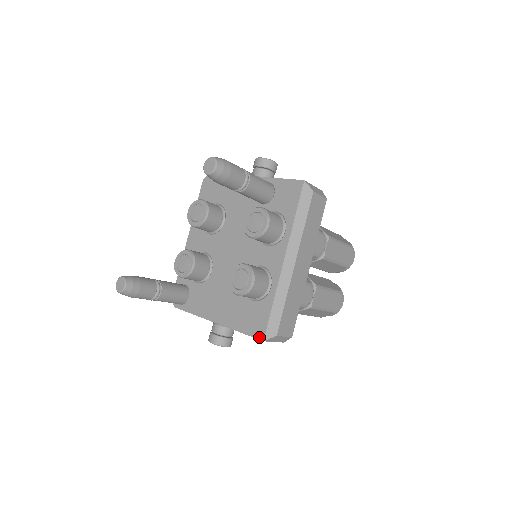
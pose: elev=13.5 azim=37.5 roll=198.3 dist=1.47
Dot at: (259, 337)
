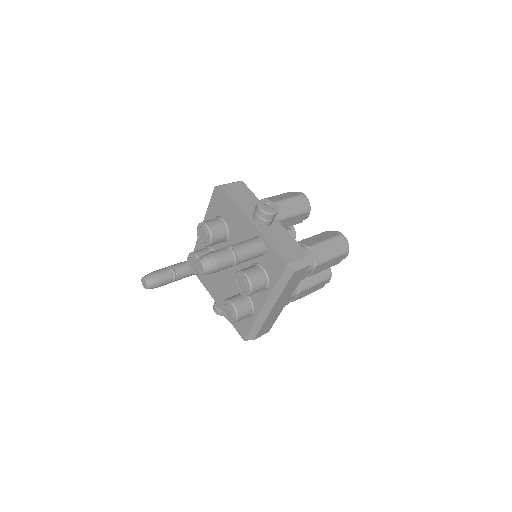
Dot at: (242, 337)
